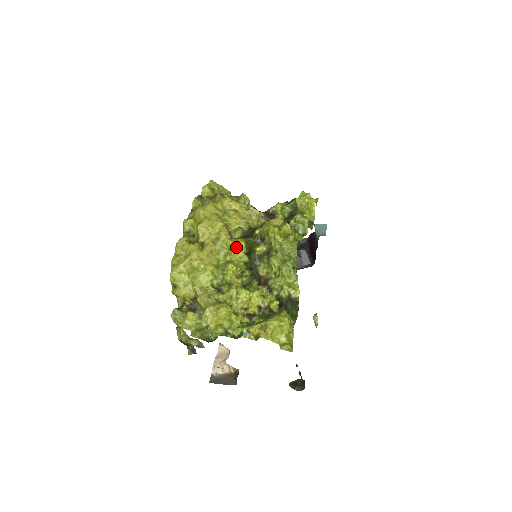
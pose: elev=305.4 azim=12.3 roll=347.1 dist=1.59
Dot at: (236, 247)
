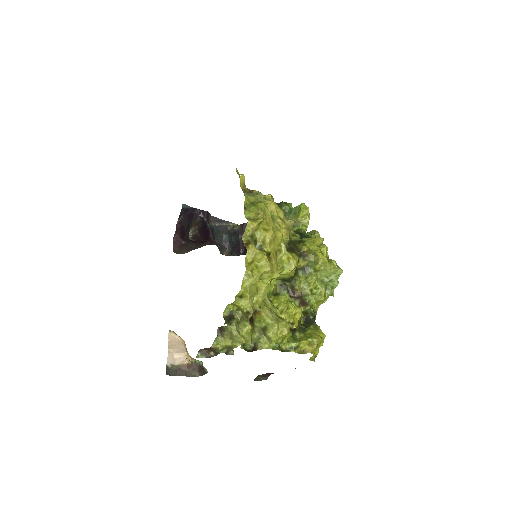
Dot at: (296, 263)
